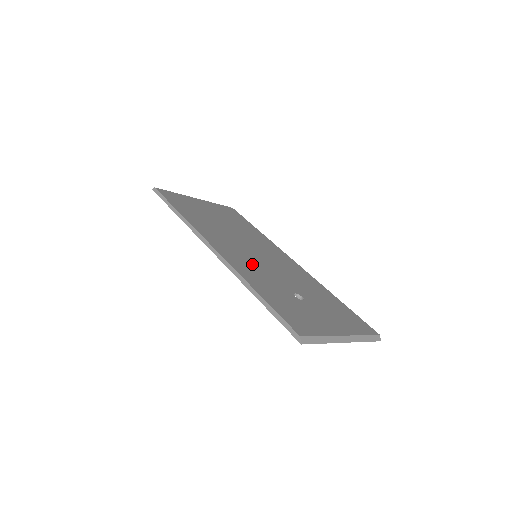
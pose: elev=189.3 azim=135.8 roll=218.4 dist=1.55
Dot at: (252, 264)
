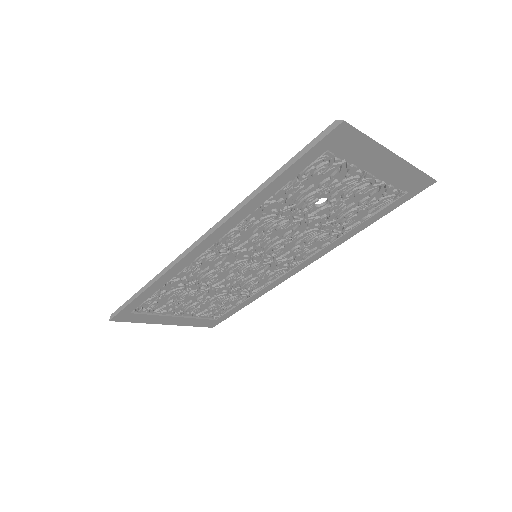
Dot at: (252, 232)
